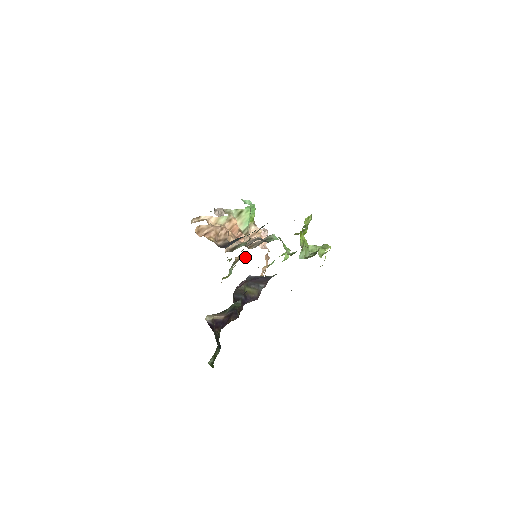
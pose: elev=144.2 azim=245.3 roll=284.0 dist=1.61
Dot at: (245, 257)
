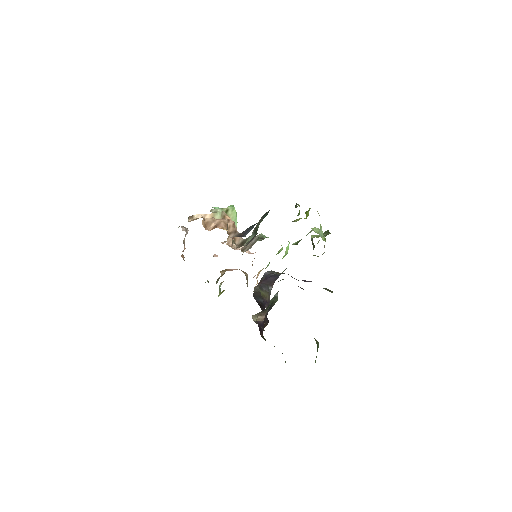
Dot at: (230, 270)
